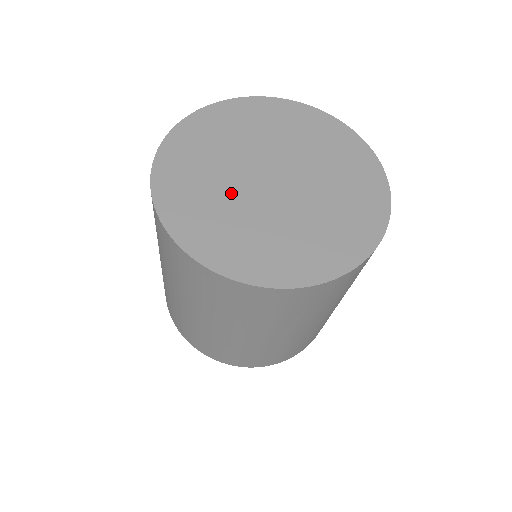
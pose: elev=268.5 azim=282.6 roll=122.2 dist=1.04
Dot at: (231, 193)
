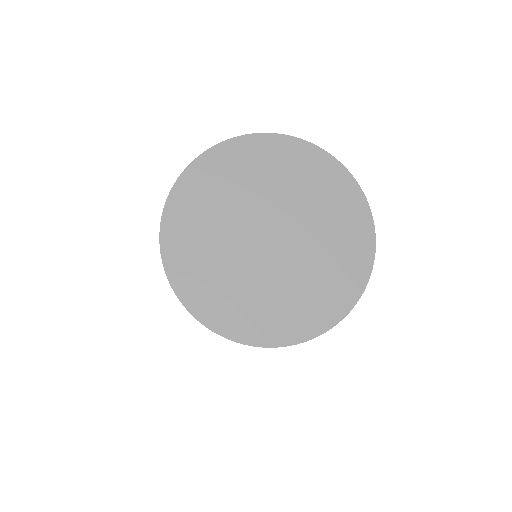
Dot at: (229, 245)
